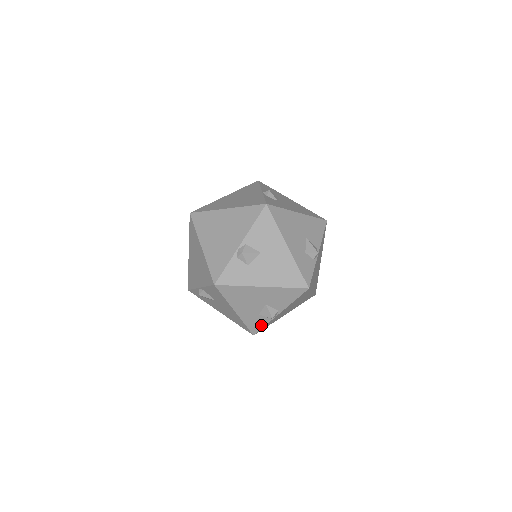
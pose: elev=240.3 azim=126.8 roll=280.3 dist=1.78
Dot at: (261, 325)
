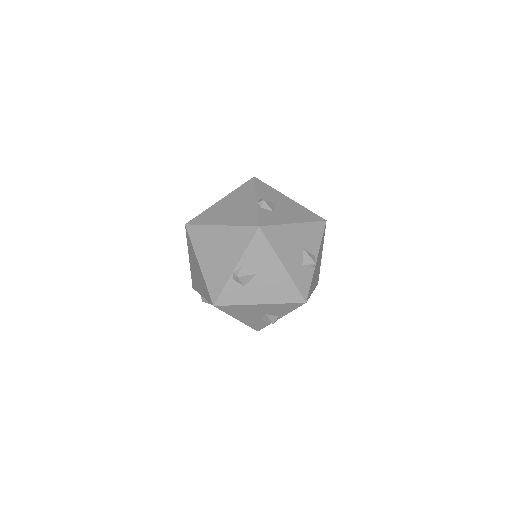
Dot at: (264, 325)
